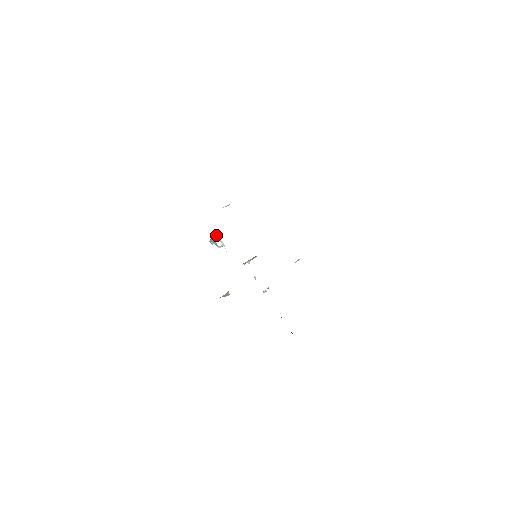
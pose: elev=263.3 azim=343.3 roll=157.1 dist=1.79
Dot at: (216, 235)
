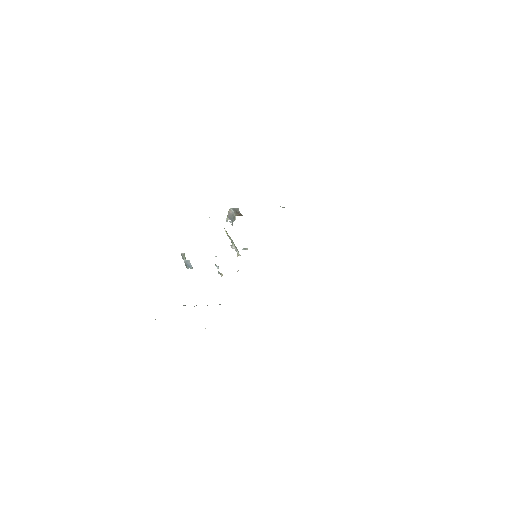
Dot at: occluded
